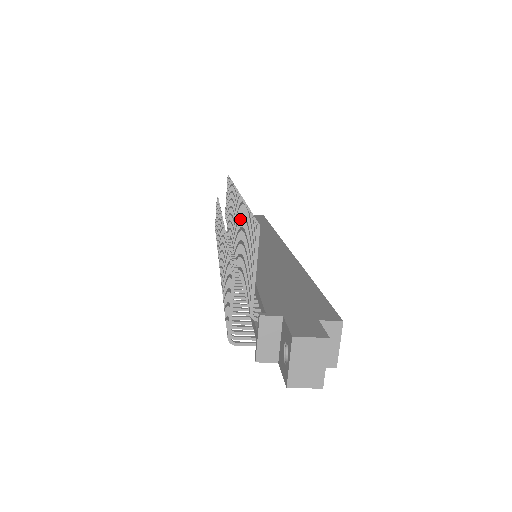
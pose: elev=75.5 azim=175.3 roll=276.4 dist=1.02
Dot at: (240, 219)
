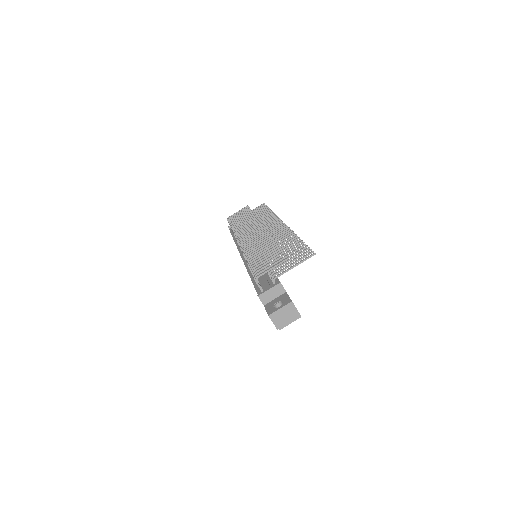
Dot at: (283, 237)
